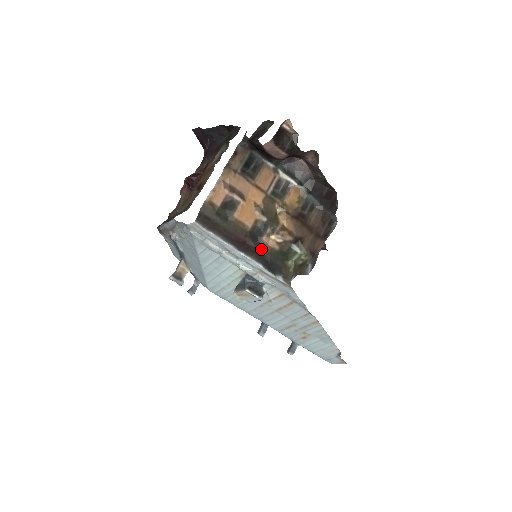
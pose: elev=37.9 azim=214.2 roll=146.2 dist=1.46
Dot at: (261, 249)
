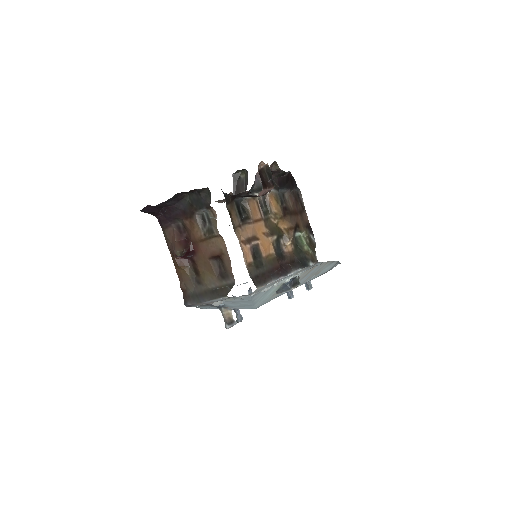
Dot at: (289, 259)
